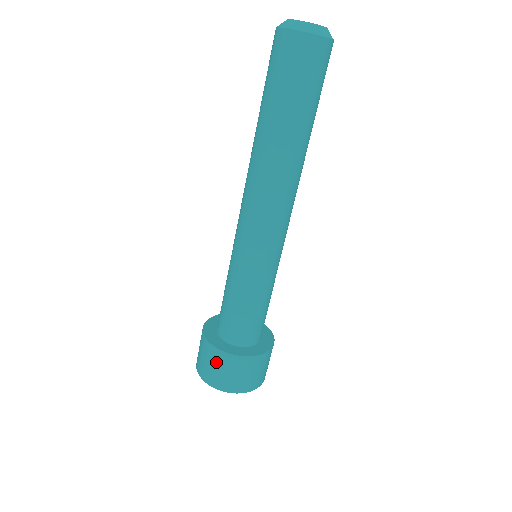
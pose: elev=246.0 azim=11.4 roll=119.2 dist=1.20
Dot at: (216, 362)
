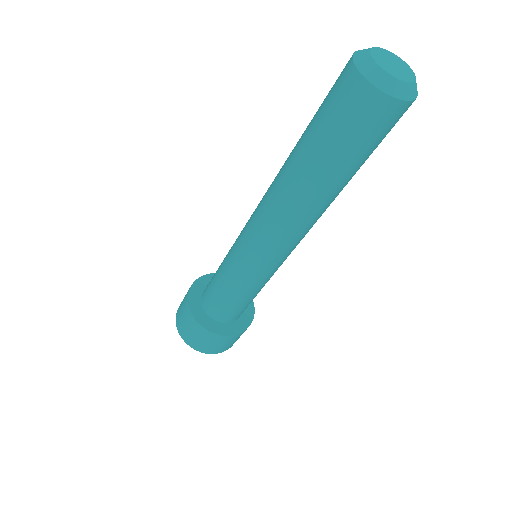
Dot at: (186, 317)
